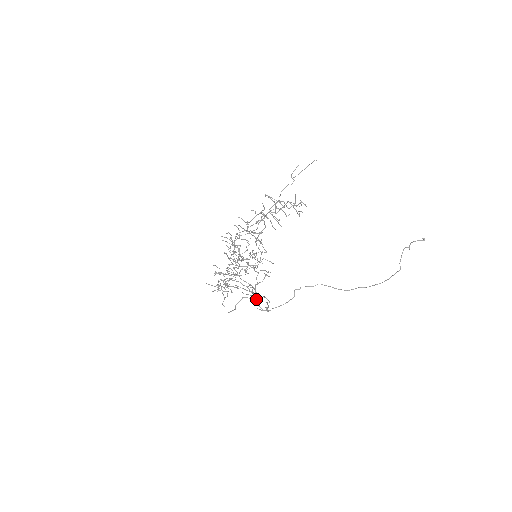
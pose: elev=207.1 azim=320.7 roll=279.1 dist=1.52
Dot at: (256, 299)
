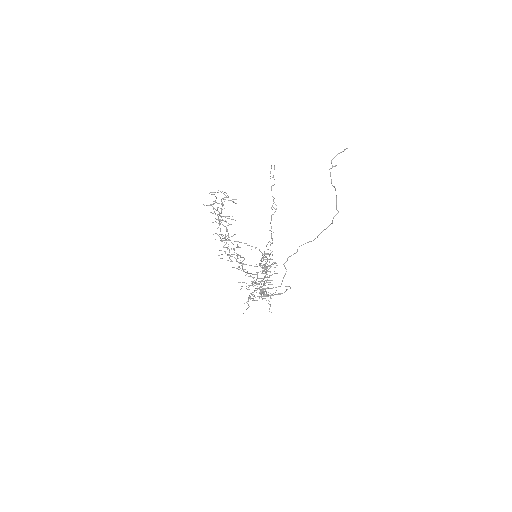
Dot at: occluded
